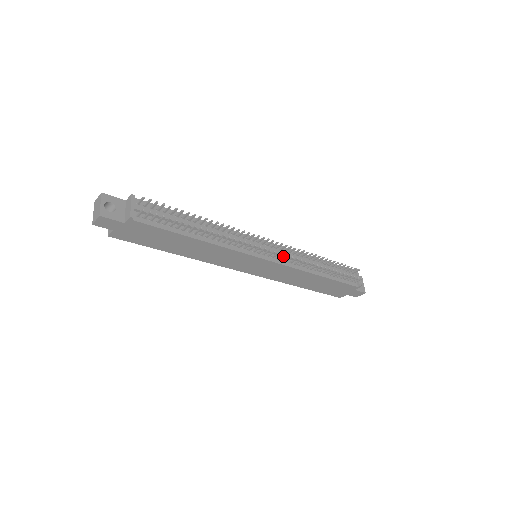
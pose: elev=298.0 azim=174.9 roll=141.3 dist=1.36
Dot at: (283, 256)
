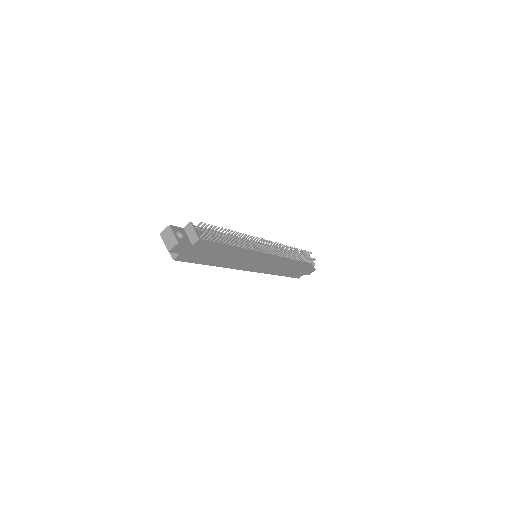
Dot at: occluded
